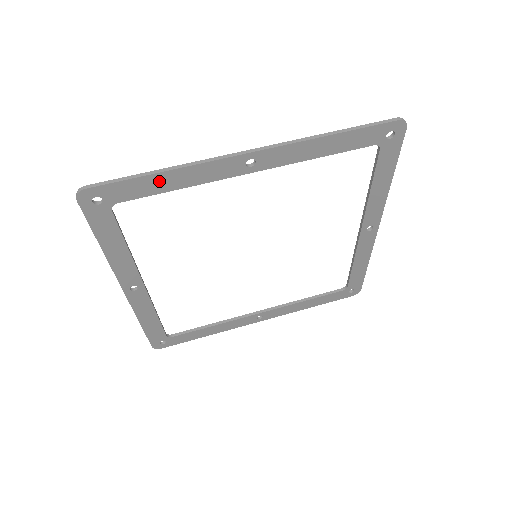
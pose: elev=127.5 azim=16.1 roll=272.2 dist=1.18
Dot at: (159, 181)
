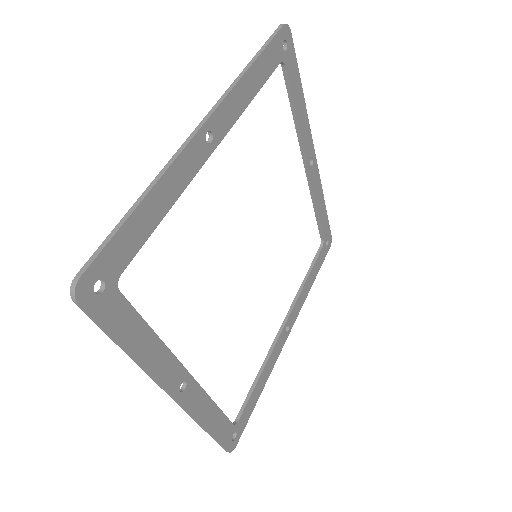
Dot at: (146, 214)
